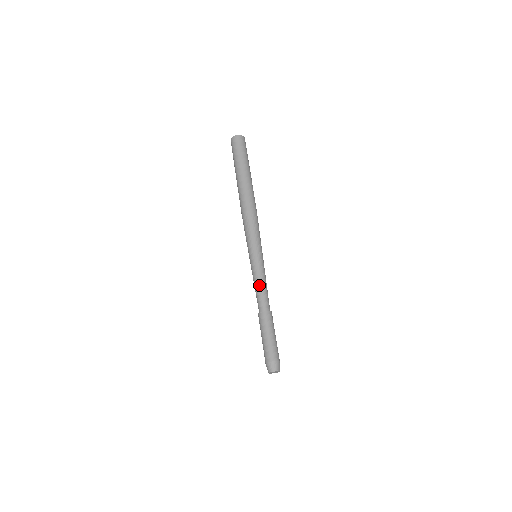
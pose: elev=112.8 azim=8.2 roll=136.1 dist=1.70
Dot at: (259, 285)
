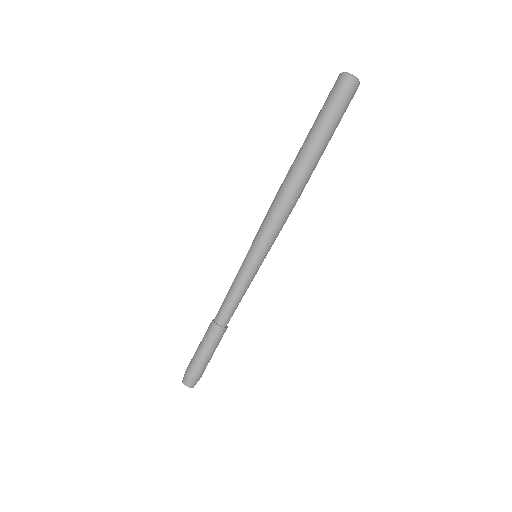
Dot at: (229, 291)
